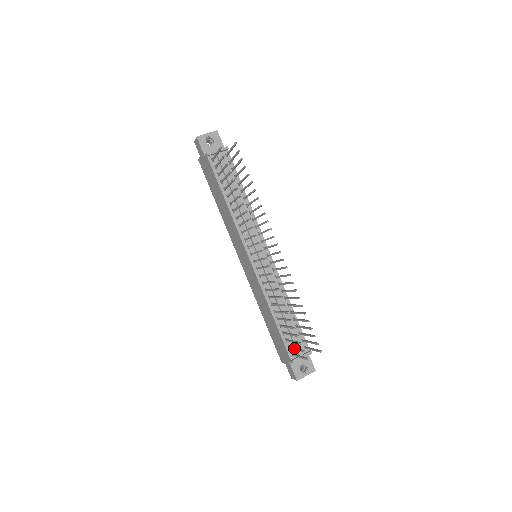
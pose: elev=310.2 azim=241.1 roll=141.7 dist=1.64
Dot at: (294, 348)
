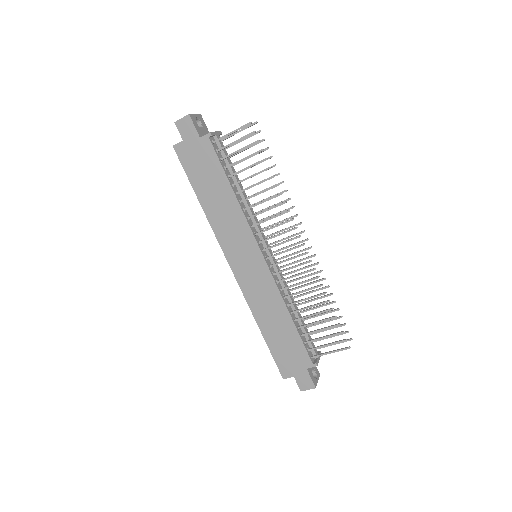
Dot at: (324, 345)
